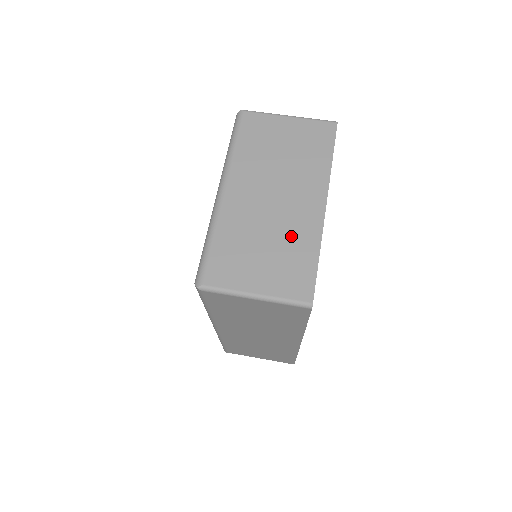
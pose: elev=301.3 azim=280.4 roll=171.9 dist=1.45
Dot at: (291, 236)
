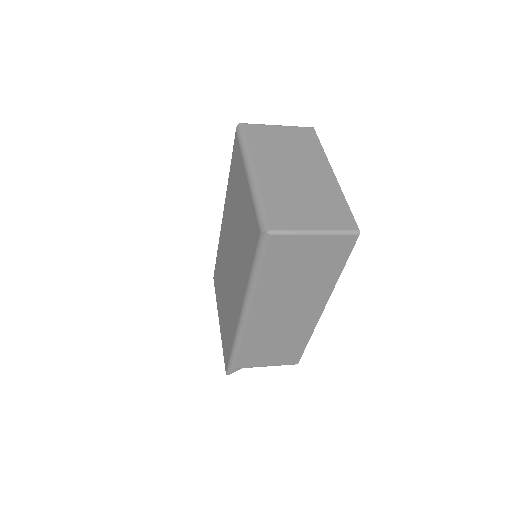
Dot at: (320, 192)
